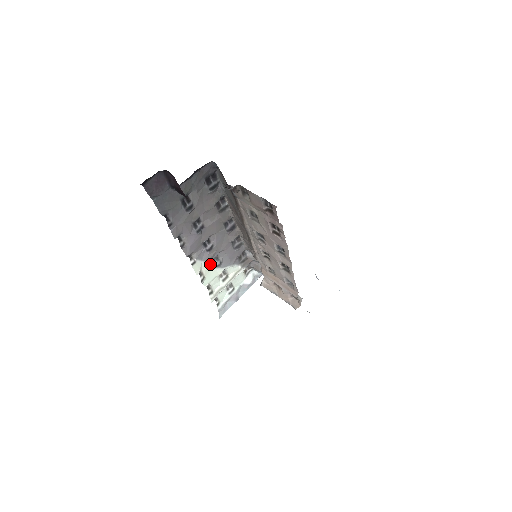
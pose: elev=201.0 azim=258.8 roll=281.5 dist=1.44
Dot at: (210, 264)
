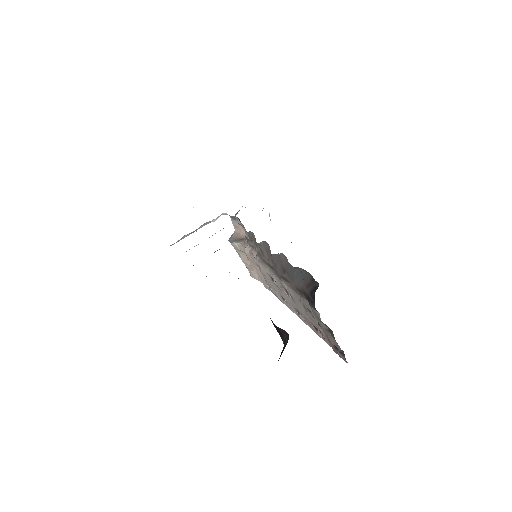
Dot at: occluded
